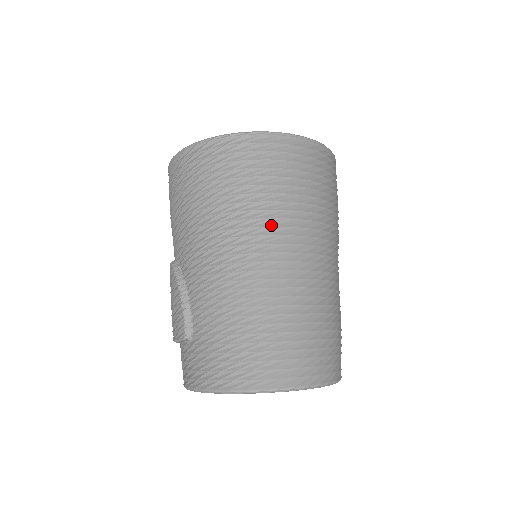
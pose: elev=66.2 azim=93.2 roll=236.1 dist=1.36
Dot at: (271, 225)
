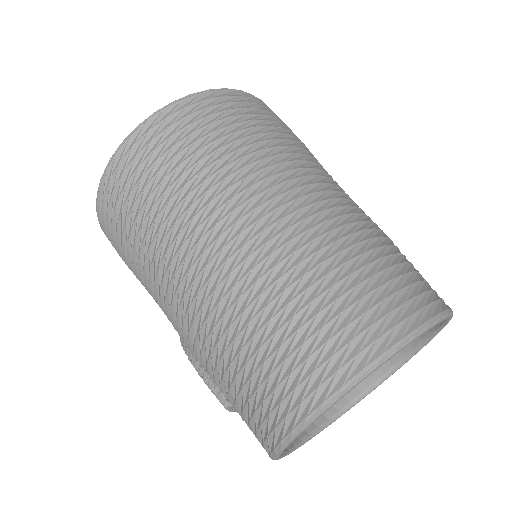
Dot at: (183, 226)
